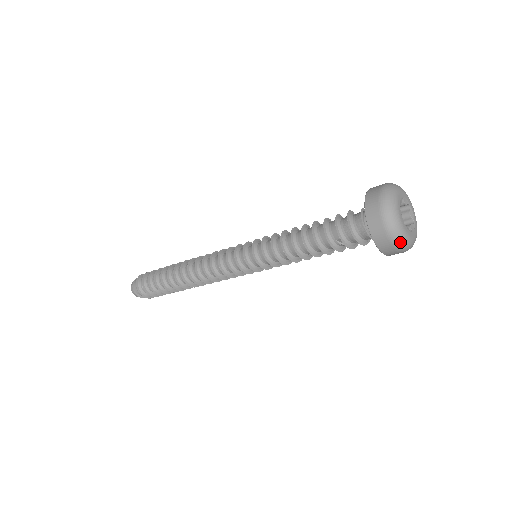
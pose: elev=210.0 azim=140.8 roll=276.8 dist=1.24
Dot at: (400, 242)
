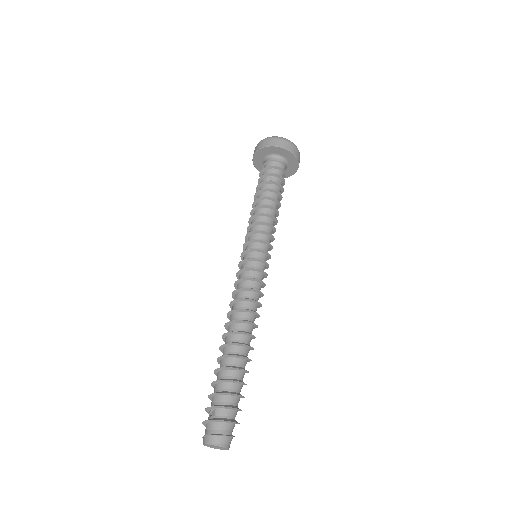
Dot at: (277, 137)
